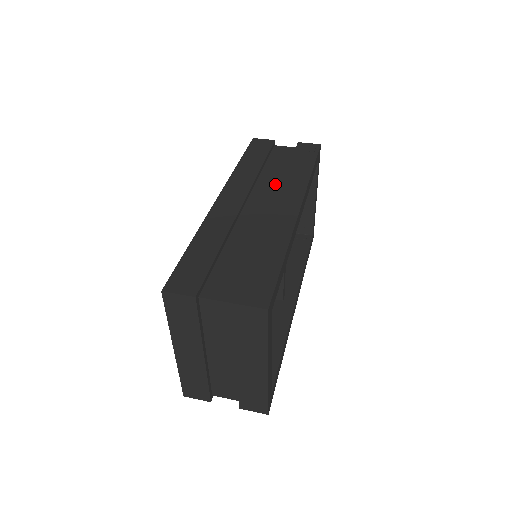
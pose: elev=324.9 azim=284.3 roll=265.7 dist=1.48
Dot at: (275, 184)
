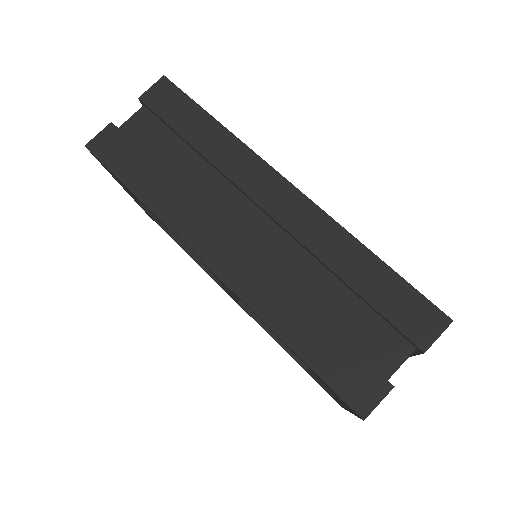
Dot at: (216, 182)
